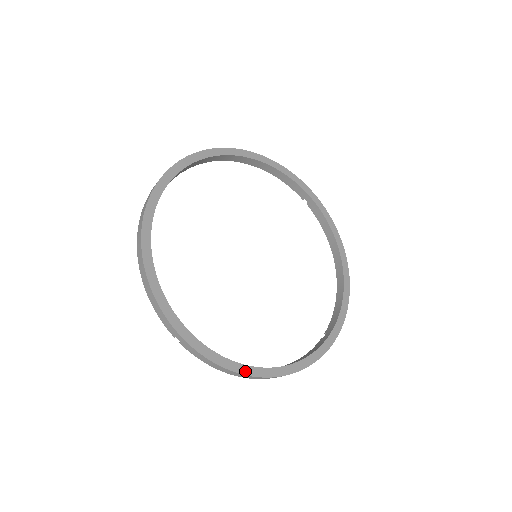
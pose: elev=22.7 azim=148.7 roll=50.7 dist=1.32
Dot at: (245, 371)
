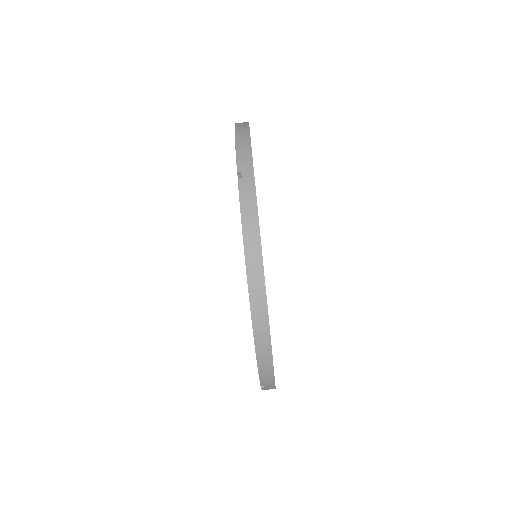
Dot at: (263, 266)
